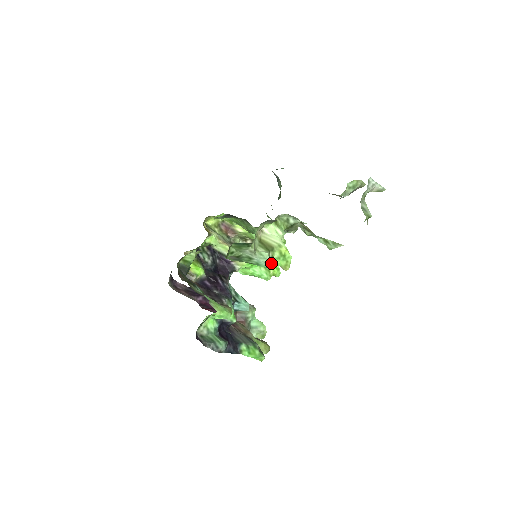
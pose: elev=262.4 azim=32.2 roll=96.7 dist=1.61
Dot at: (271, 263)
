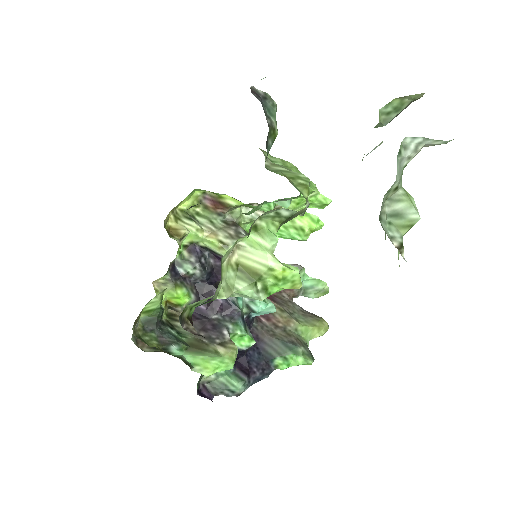
Dot at: (265, 296)
